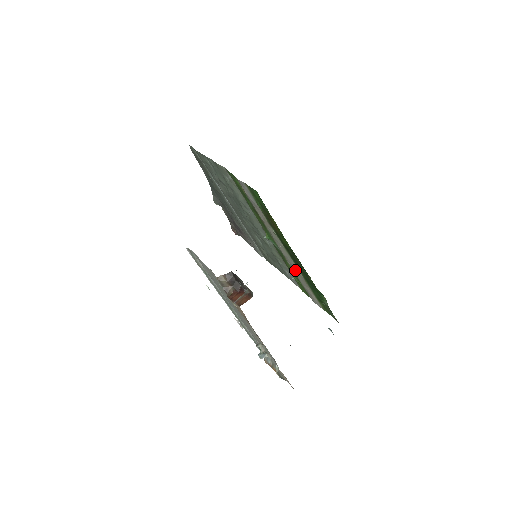
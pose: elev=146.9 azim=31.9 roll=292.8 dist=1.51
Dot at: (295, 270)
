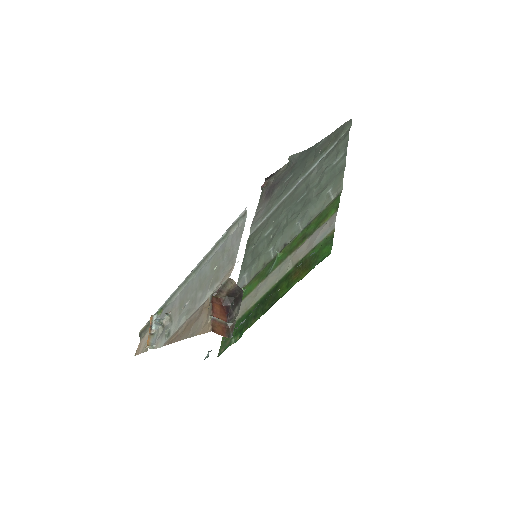
Dot at: (254, 295)
